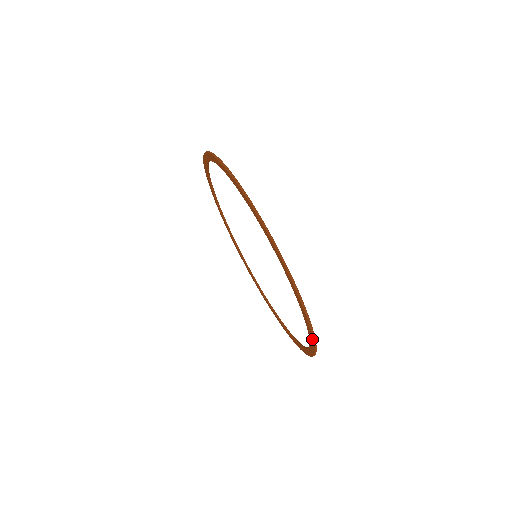
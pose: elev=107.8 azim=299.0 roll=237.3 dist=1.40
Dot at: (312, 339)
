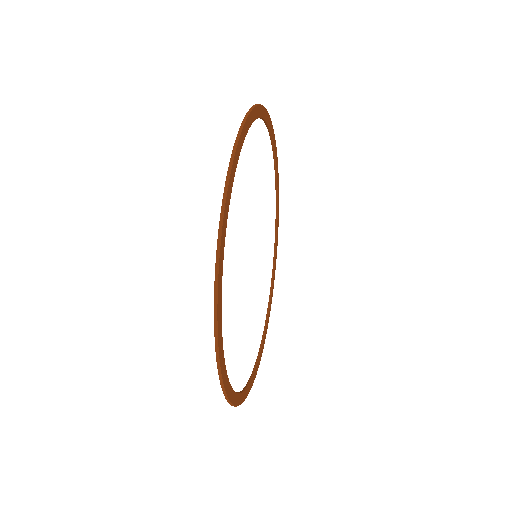
Dot at: (215, 291)
